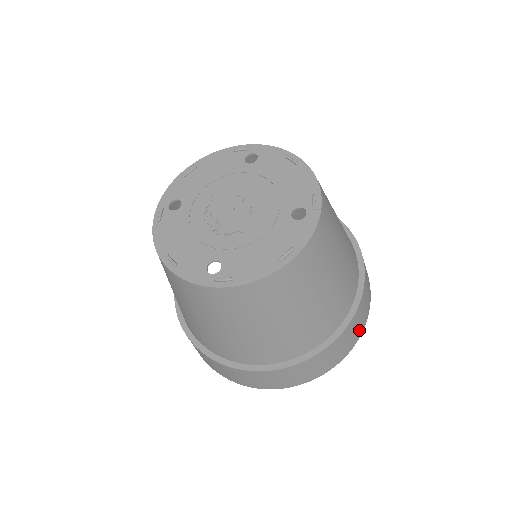
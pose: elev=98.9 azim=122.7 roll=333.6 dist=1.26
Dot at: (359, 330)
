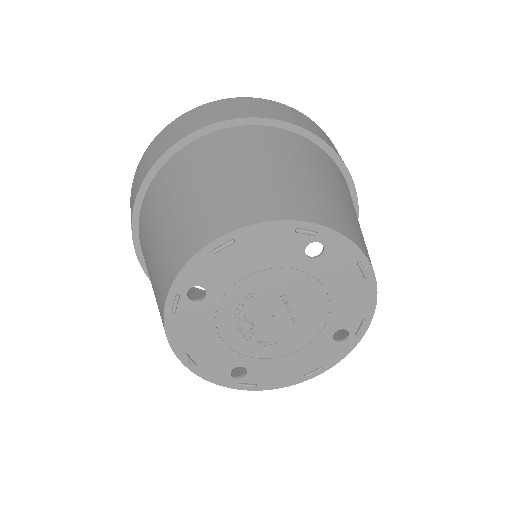
Dot at: occluded
